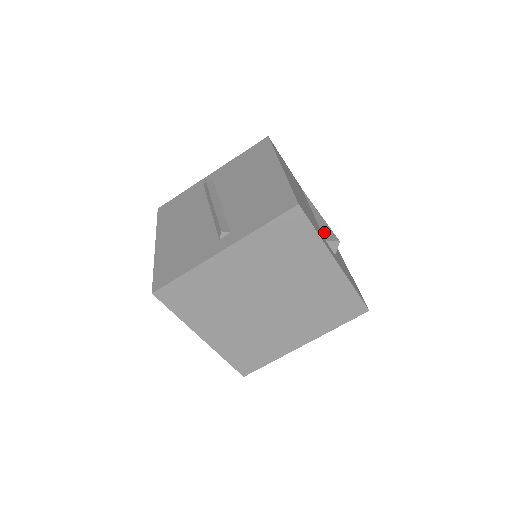
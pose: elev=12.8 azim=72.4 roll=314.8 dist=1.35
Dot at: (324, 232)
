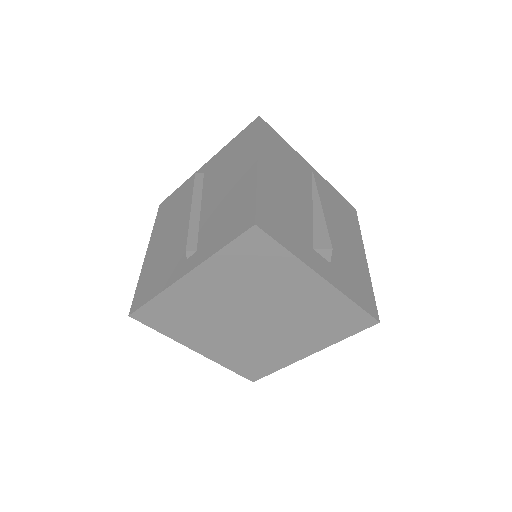
Dot at: (316, 236)
